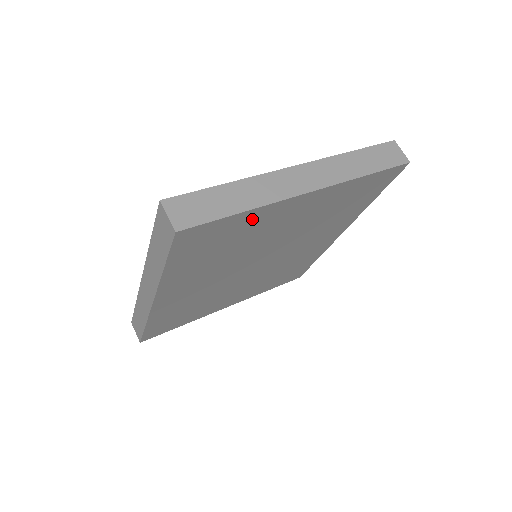
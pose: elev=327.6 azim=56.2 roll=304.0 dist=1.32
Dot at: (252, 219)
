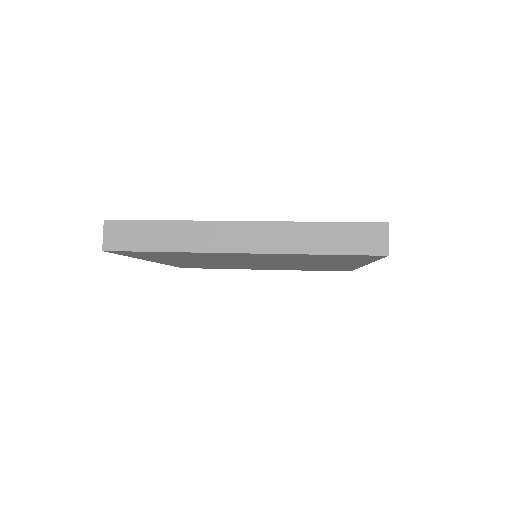
Dot at: (186, 254)
